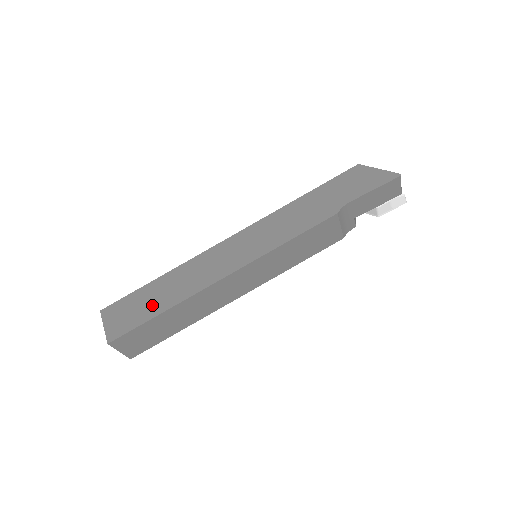
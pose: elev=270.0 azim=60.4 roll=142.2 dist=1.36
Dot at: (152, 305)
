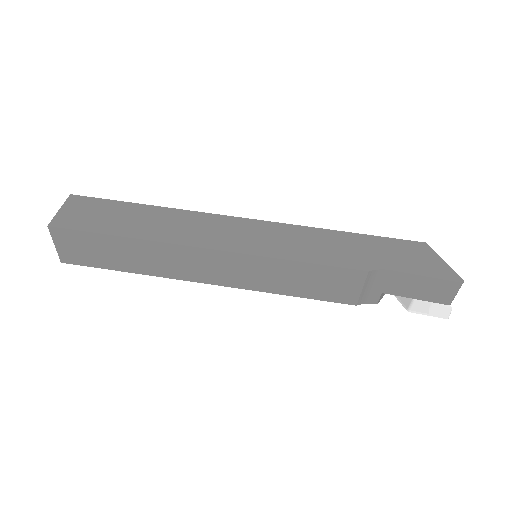
Dot at: (119, 223)
